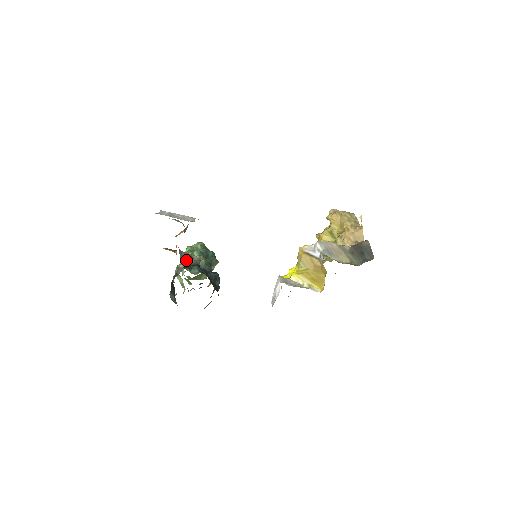
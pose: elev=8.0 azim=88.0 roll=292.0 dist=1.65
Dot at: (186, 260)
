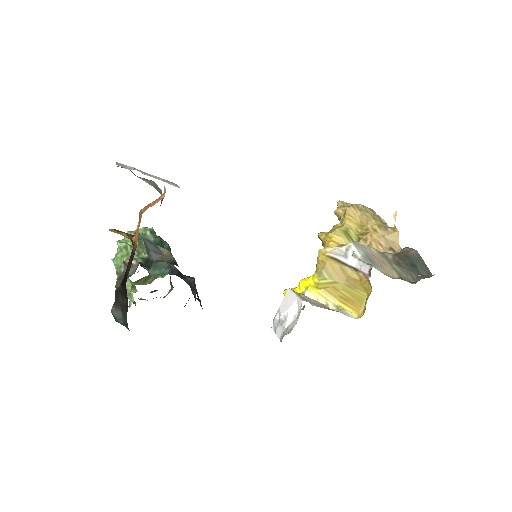
Dot at: (152, 253)
